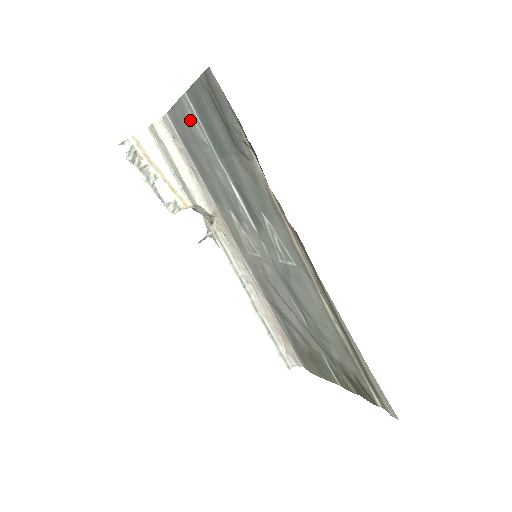
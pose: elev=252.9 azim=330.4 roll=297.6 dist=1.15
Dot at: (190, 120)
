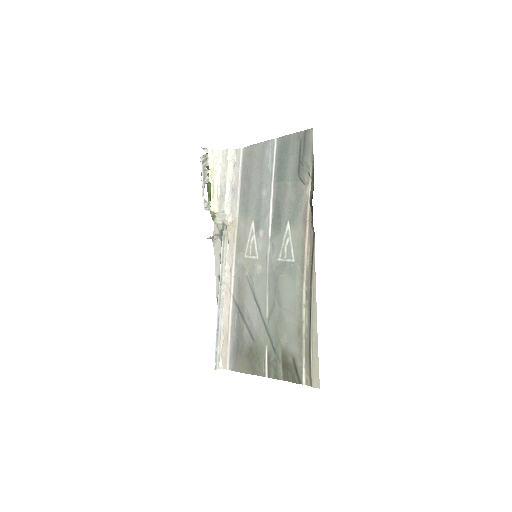
Dot at: (267, 154)
